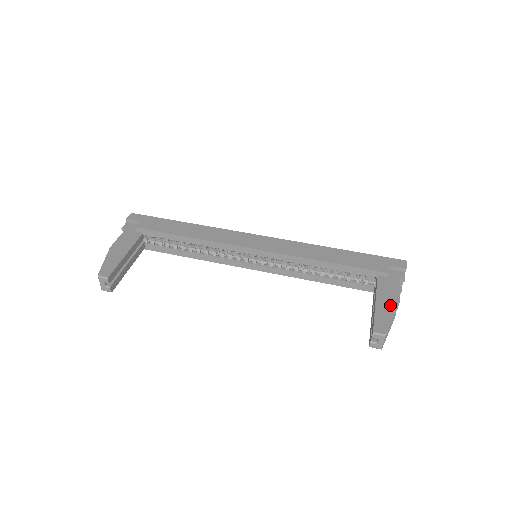
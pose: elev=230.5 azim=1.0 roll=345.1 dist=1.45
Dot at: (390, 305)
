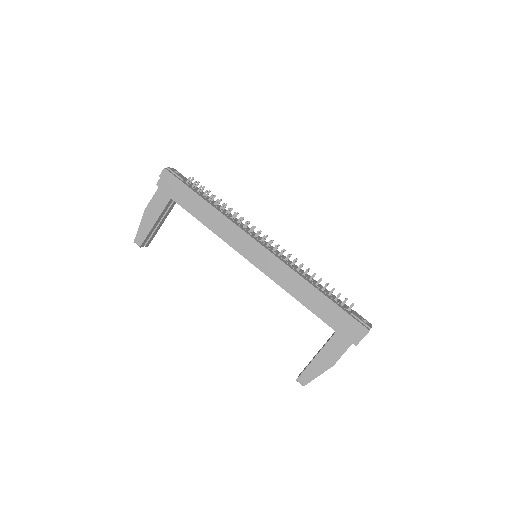
Dot at: (324, 365)
